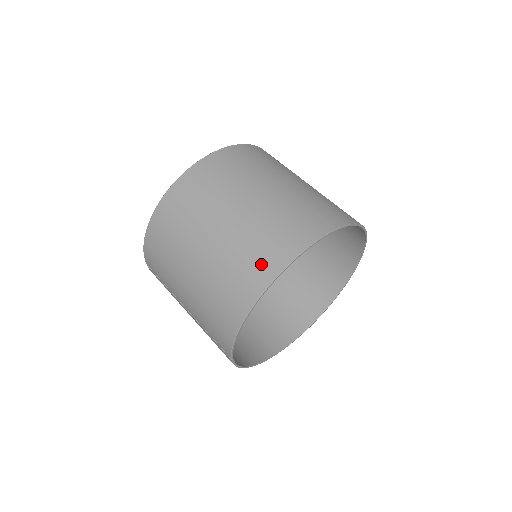
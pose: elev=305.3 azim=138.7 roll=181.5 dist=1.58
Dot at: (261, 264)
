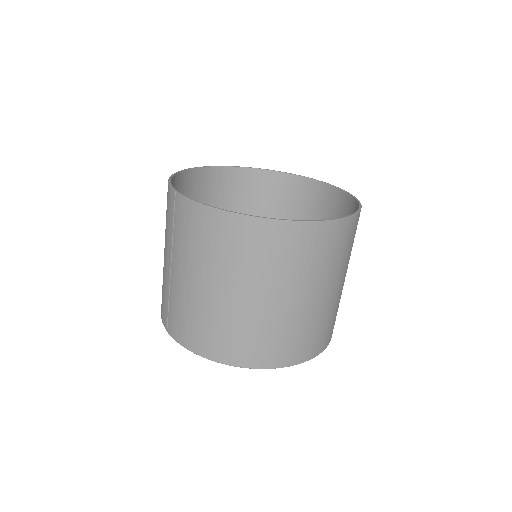
Dot at: (261, 353)
